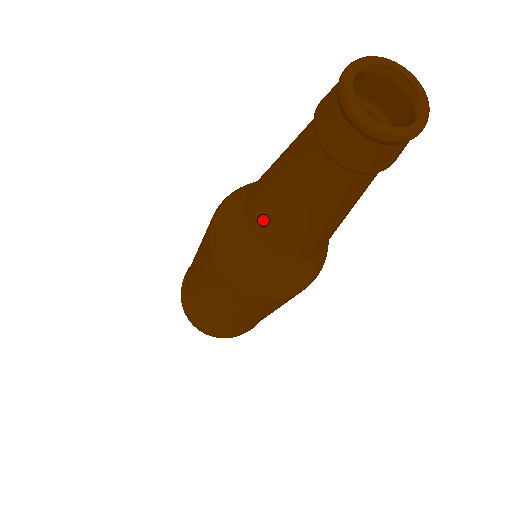
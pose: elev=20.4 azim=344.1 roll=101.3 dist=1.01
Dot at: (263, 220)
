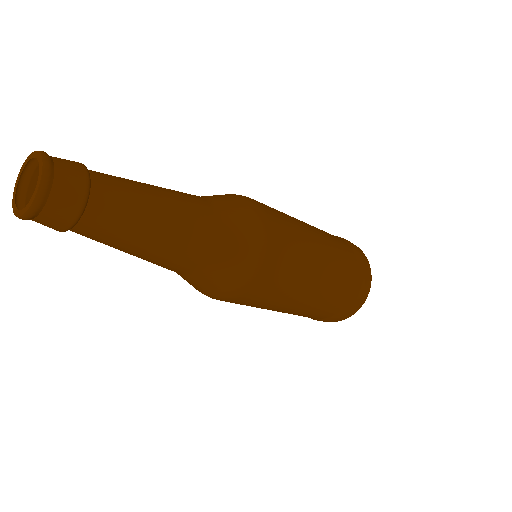
Dot at: occluded
